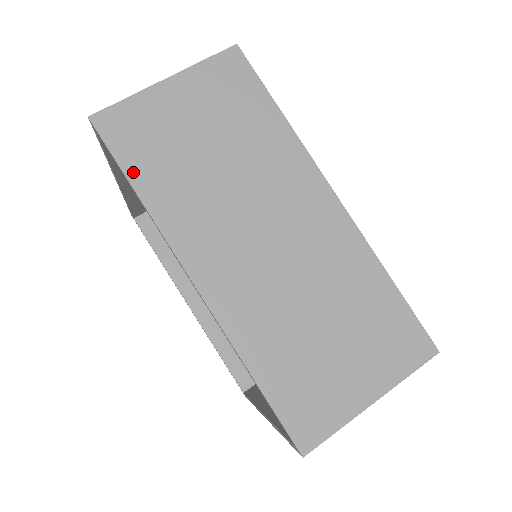
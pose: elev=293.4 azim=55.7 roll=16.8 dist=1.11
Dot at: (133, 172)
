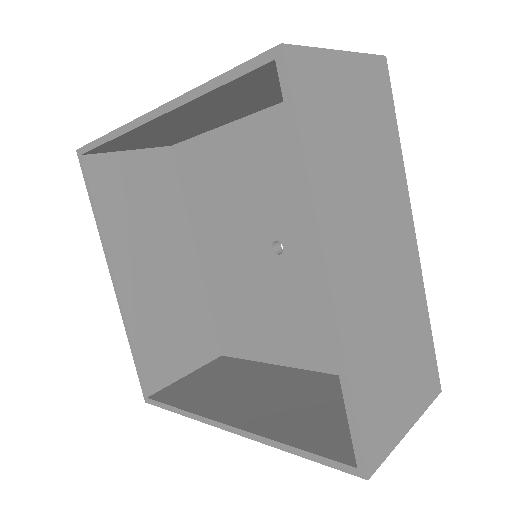
Dot at: (305, 132)
